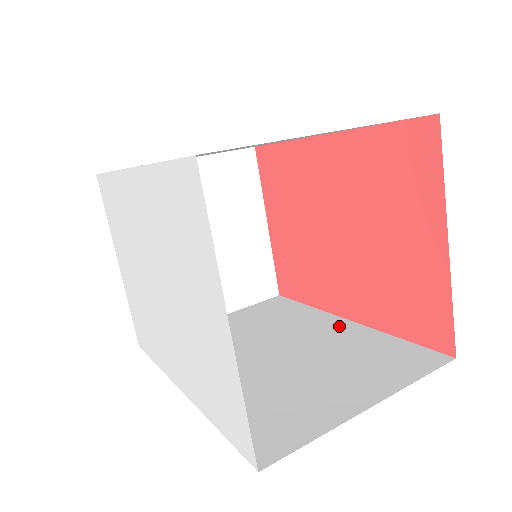
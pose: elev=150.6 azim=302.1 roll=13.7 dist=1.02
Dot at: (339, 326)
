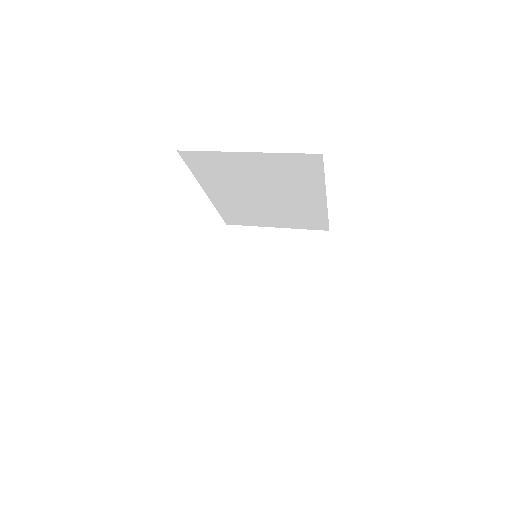
Dot at: occluded
